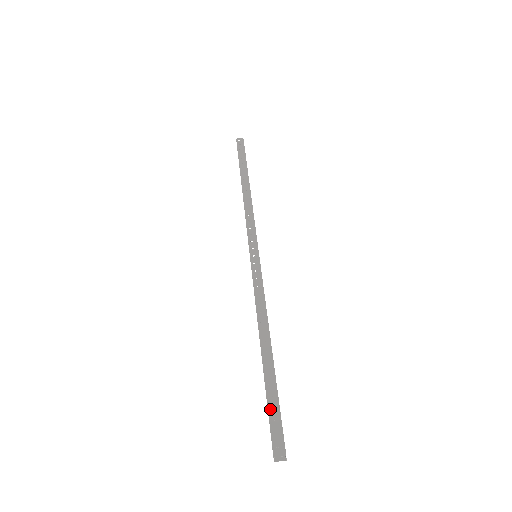
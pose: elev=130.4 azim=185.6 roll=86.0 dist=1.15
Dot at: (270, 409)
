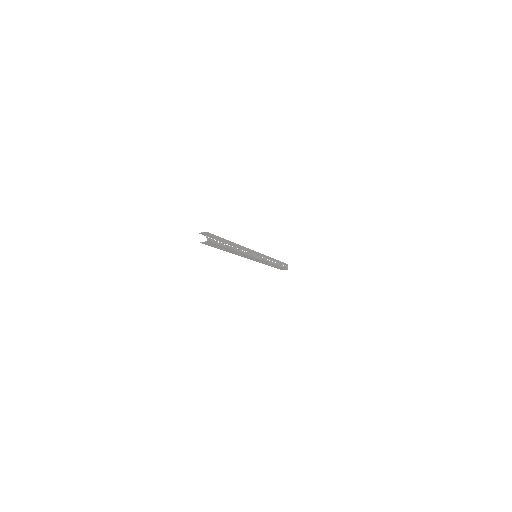
Dot at: occluded
